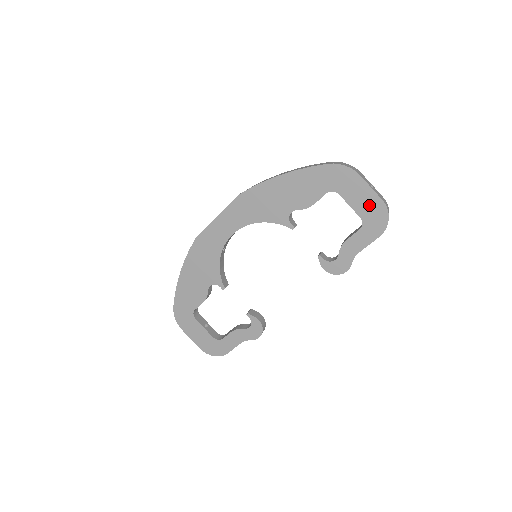
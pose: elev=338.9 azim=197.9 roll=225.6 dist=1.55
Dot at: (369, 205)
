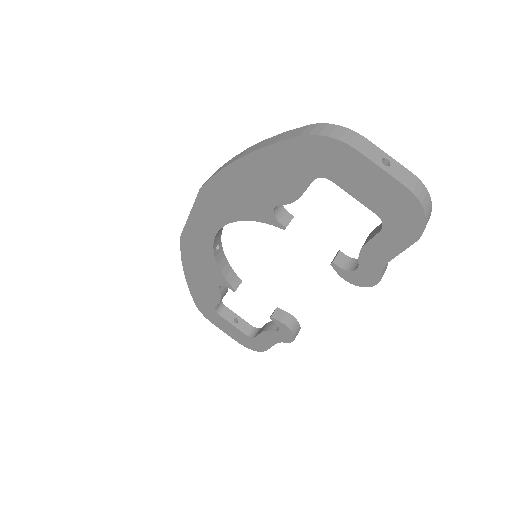
Dot at: (386, 196)
